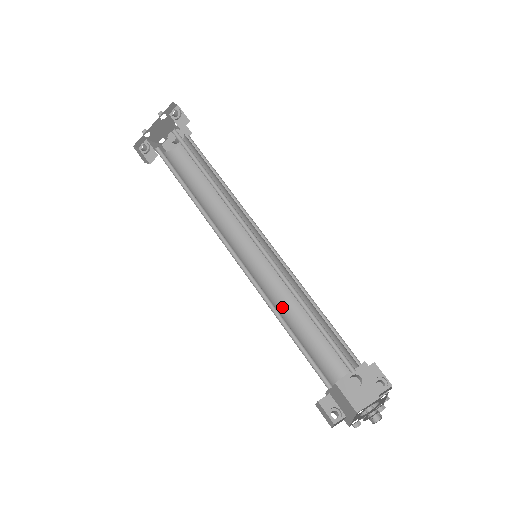
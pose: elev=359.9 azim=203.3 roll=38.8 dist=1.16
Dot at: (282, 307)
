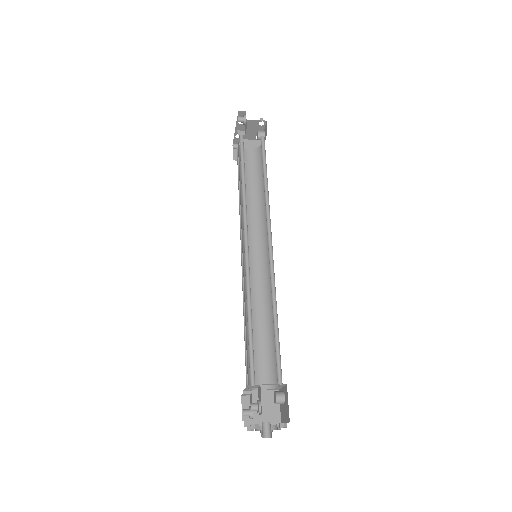
Dot at: (265, 306)
